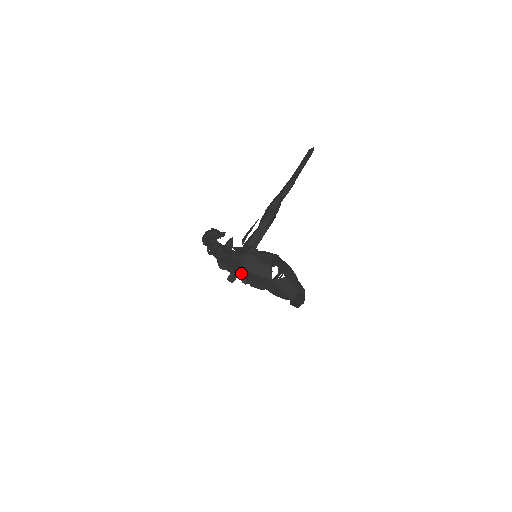
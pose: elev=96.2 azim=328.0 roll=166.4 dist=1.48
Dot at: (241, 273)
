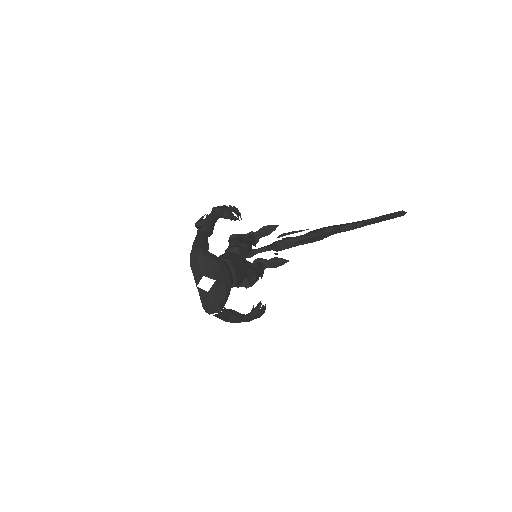
Dot at: occluded
